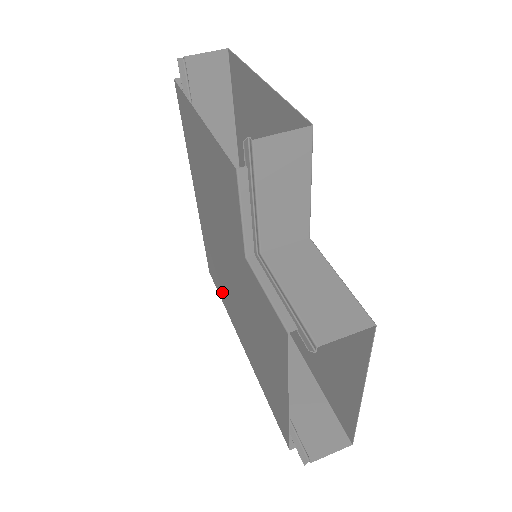
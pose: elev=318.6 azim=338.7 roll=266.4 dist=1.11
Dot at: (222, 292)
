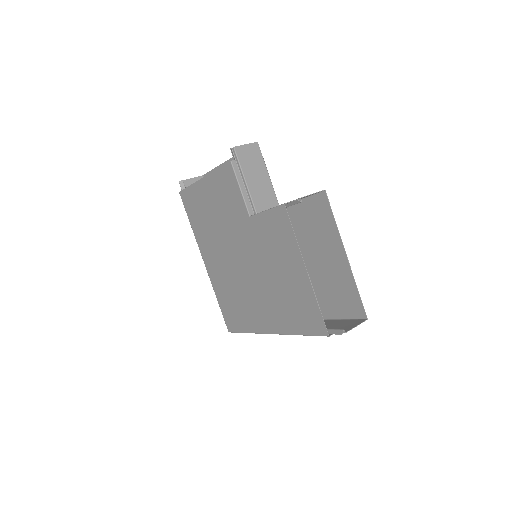
Dot at: (243, 318)
